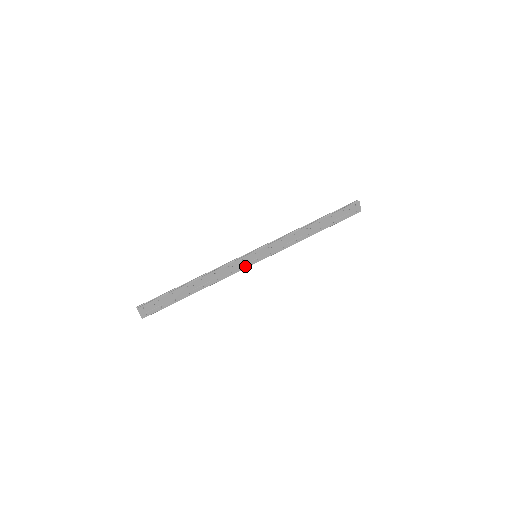
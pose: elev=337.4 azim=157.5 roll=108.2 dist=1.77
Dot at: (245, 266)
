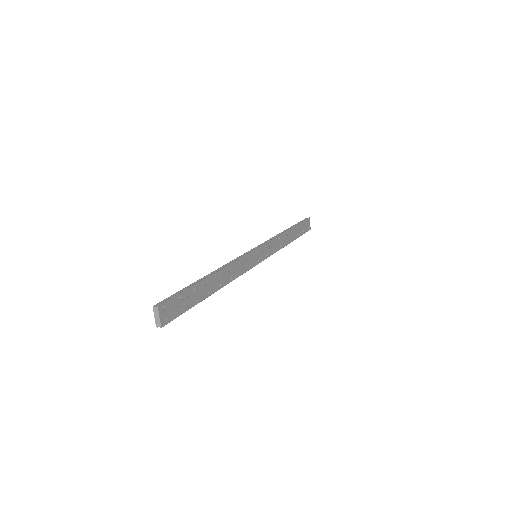
Dot at: (250, 266)
